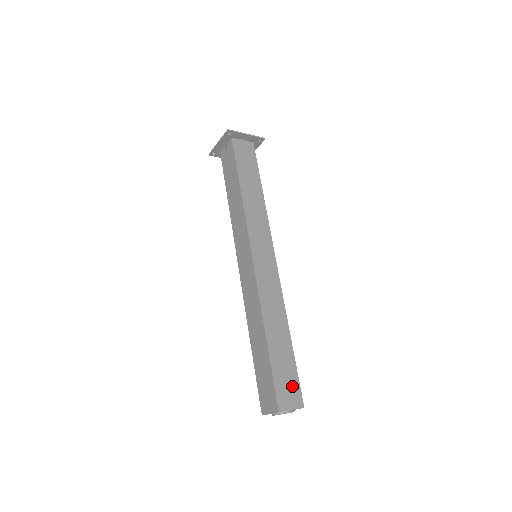
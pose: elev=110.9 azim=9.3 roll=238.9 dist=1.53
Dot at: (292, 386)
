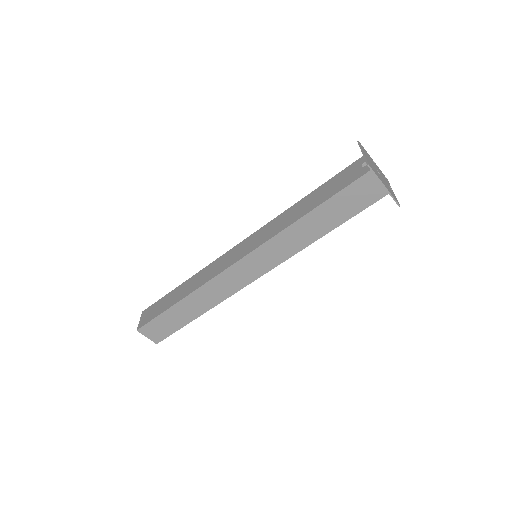
Dot at: (163, 332)
